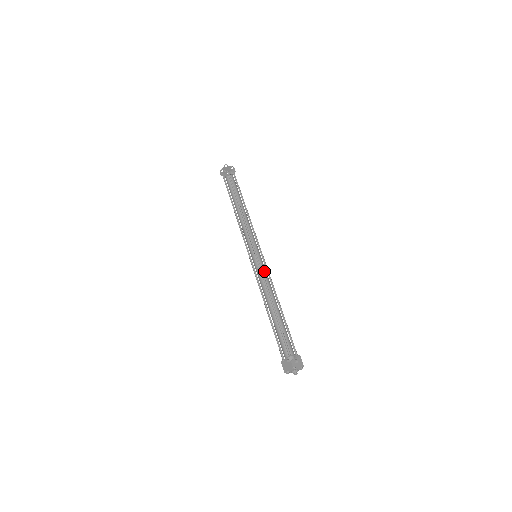
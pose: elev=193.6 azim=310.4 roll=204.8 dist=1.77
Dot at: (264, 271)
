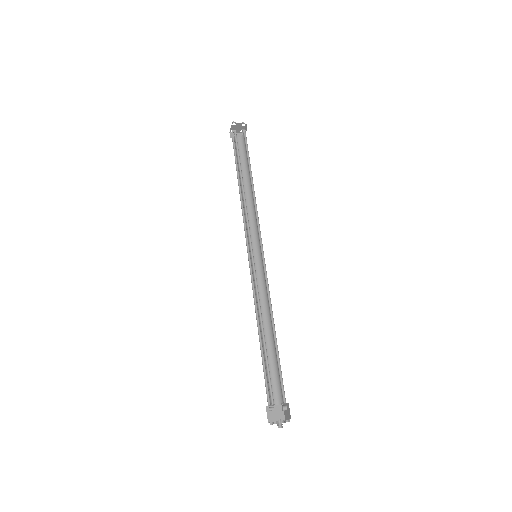
Dot at: (264, 277)
